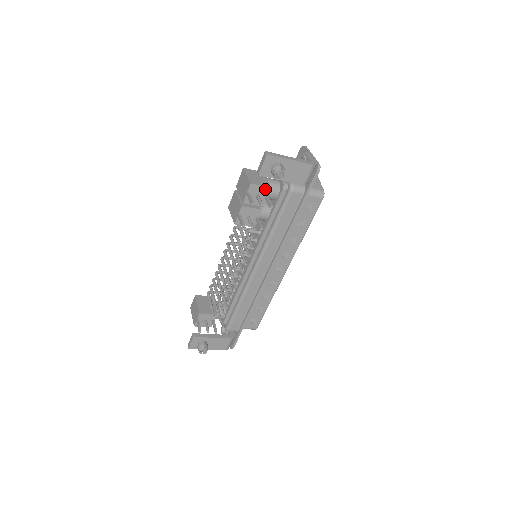
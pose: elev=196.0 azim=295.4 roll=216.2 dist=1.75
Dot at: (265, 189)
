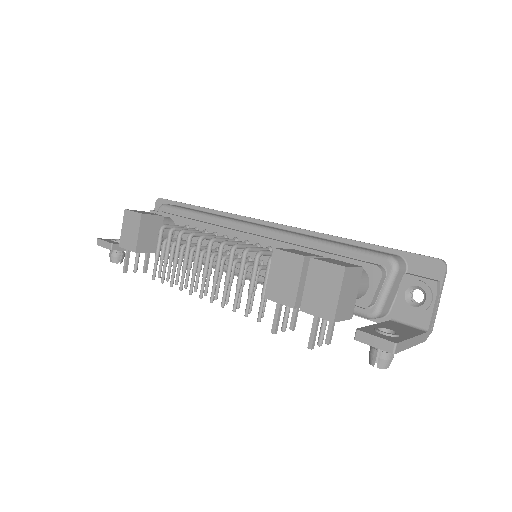
Dot at: occluded
